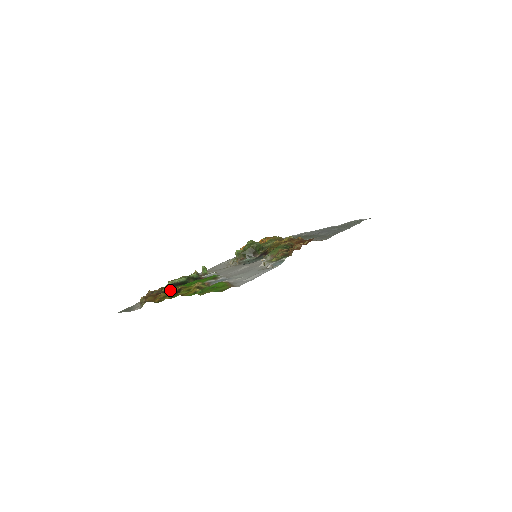
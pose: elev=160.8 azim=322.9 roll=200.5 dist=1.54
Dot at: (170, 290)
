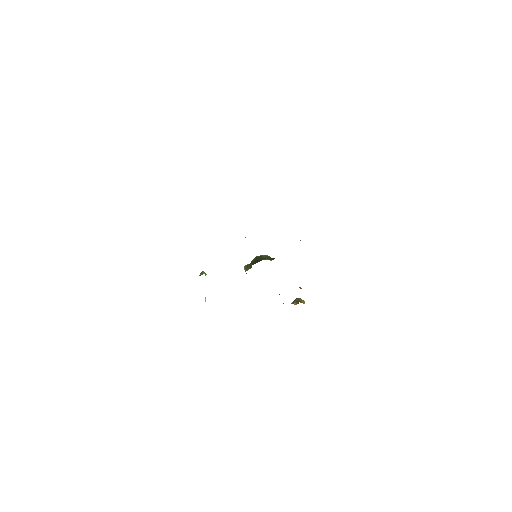
Dot at: occluded
